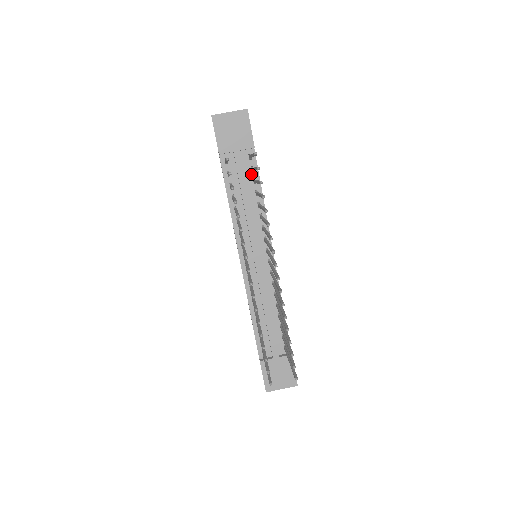
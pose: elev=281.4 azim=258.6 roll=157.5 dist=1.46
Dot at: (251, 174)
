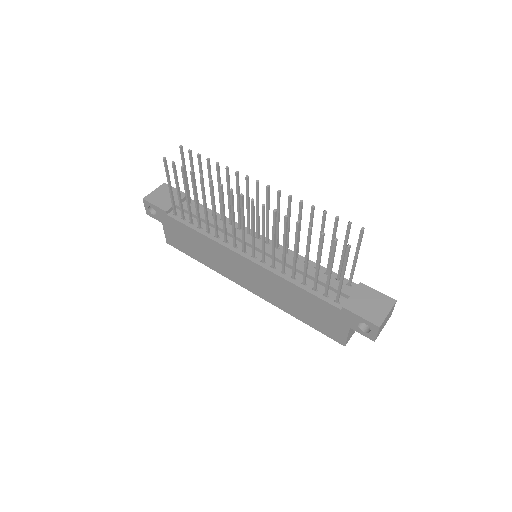
Dot at: (200, 210)
